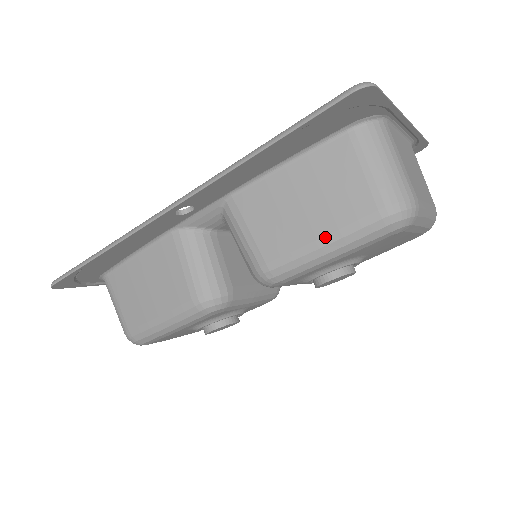
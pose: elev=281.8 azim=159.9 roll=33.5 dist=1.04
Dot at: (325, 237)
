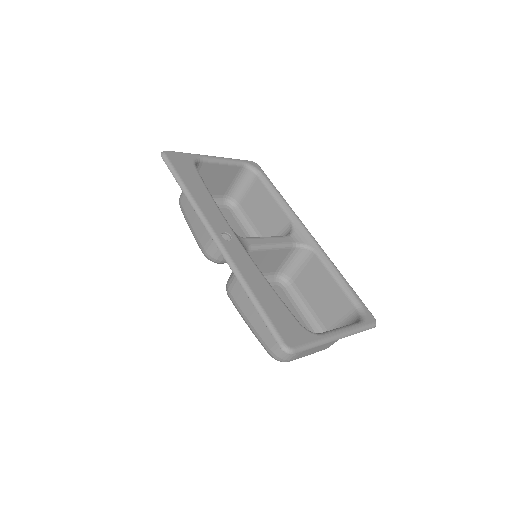
Dot at: (251, 324)
